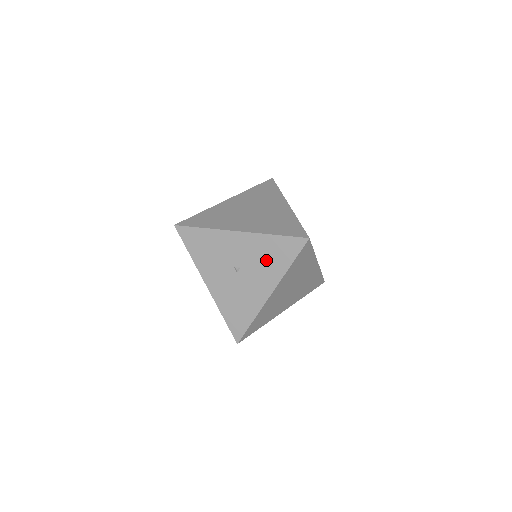
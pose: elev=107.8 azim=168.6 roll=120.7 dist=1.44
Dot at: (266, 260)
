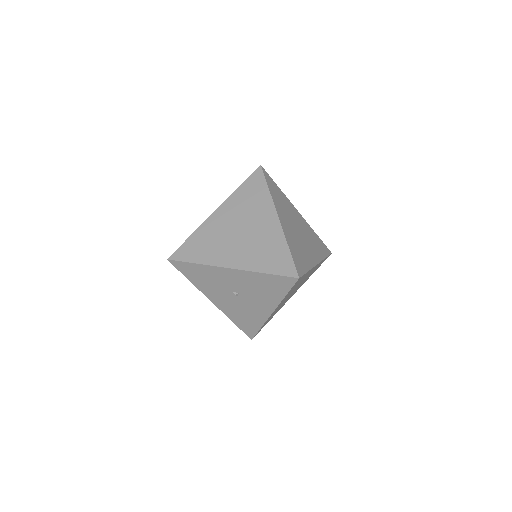
Dot at: (261, 290)
